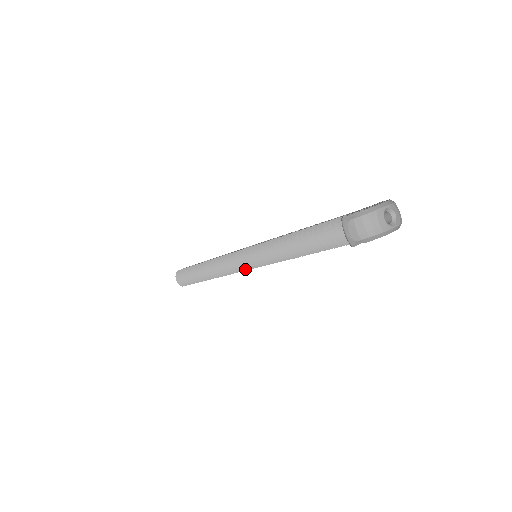
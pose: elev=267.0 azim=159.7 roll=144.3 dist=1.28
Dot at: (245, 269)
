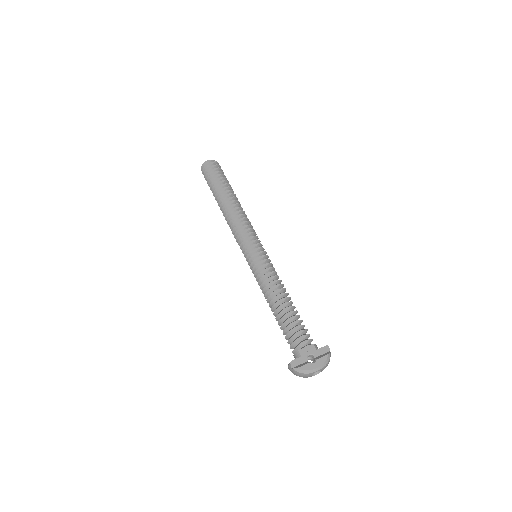
Dot at: occluded
